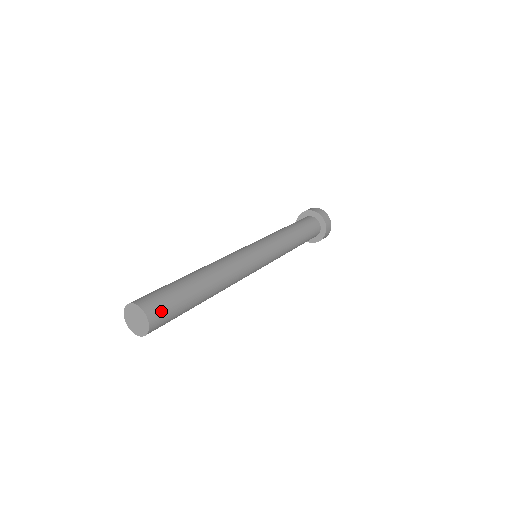
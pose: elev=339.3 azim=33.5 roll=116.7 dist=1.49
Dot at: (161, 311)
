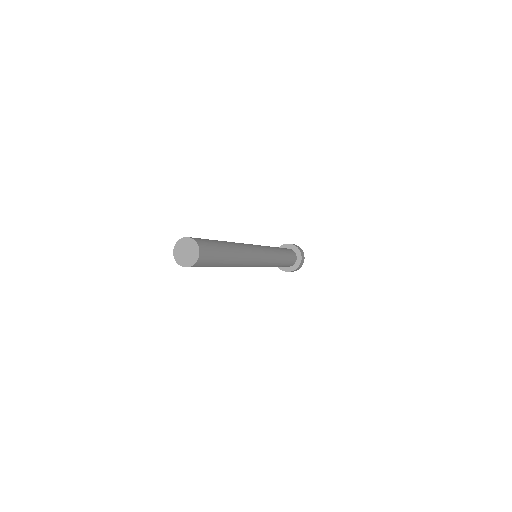
Dot at: (206, 257)
